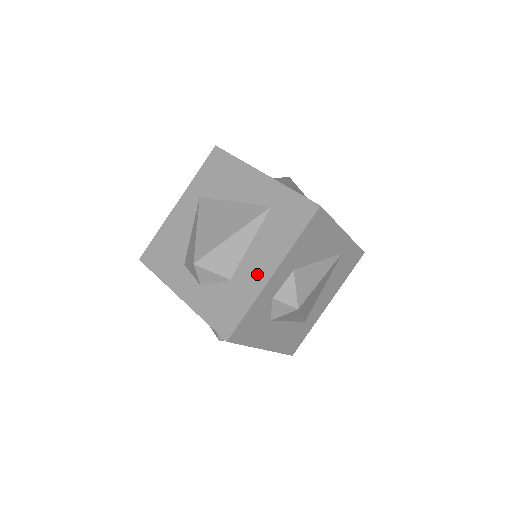
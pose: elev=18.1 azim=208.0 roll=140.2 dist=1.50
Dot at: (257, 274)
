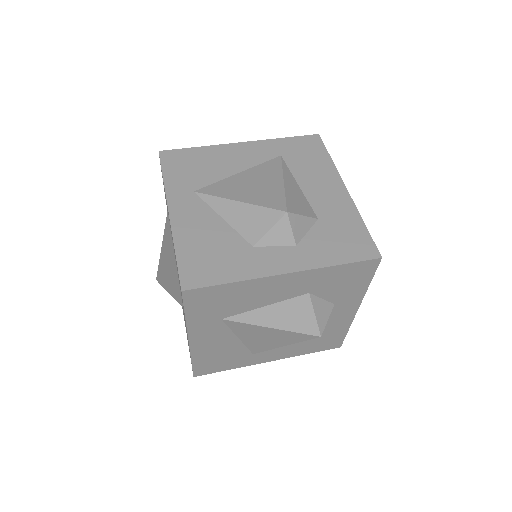
Dot at: (335, 198)
